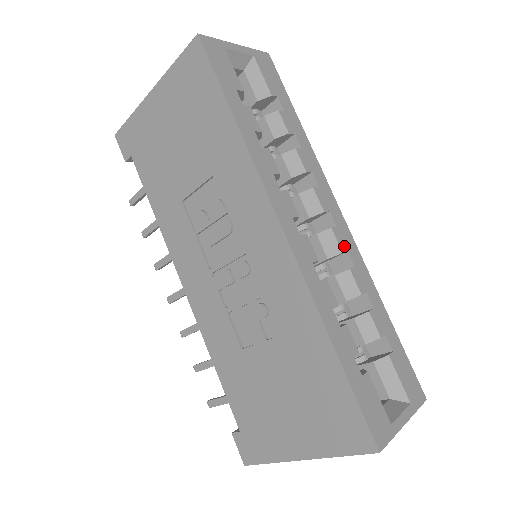
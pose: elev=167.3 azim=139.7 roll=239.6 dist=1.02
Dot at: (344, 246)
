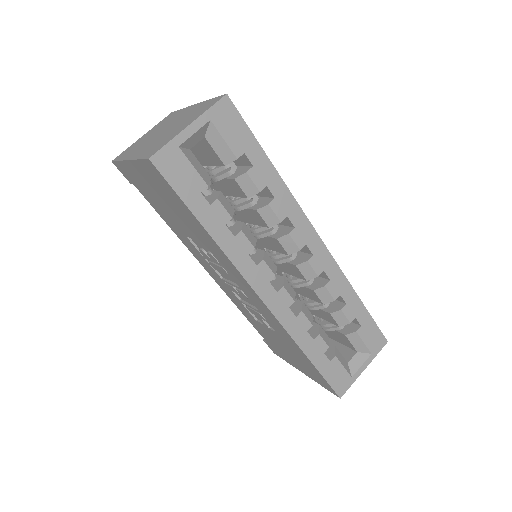
Dot at: (320, 269)
